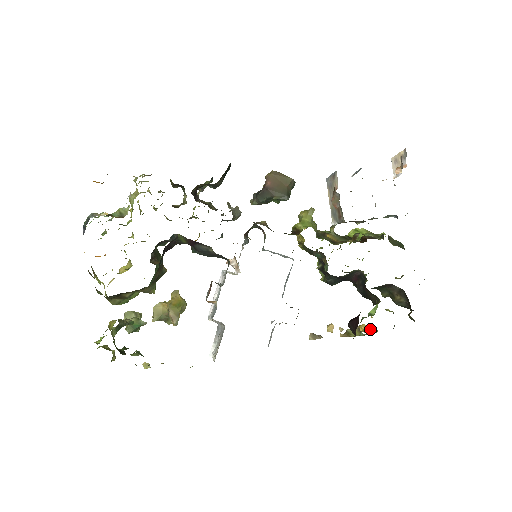
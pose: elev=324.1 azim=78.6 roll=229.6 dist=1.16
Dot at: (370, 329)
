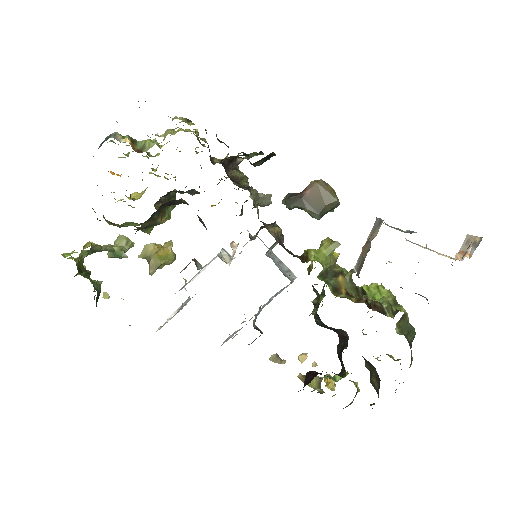
Dot at: (334, 386)
